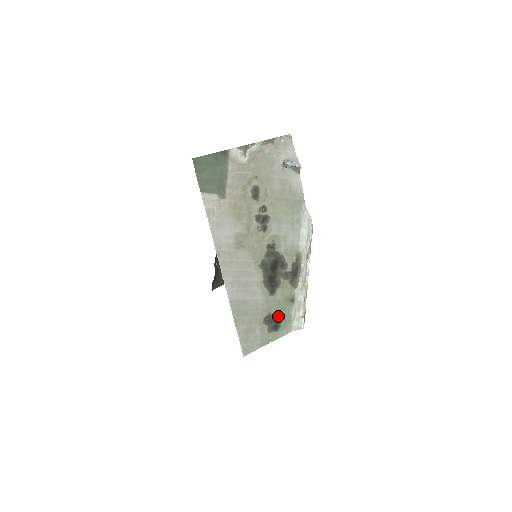
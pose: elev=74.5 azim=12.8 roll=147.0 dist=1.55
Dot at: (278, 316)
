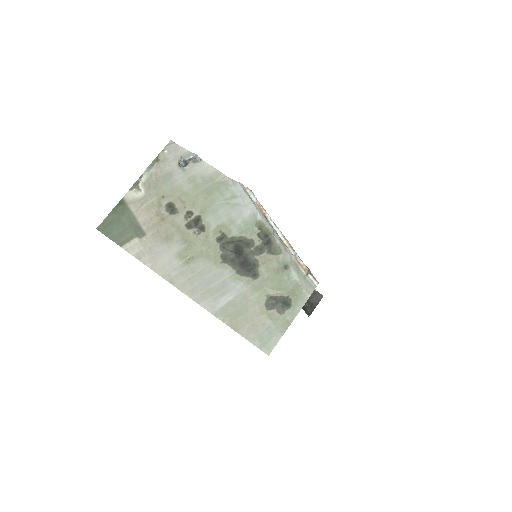
Dot at: (280, 292)
